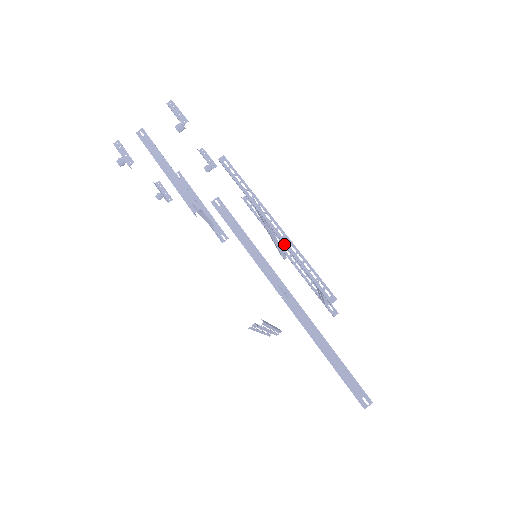
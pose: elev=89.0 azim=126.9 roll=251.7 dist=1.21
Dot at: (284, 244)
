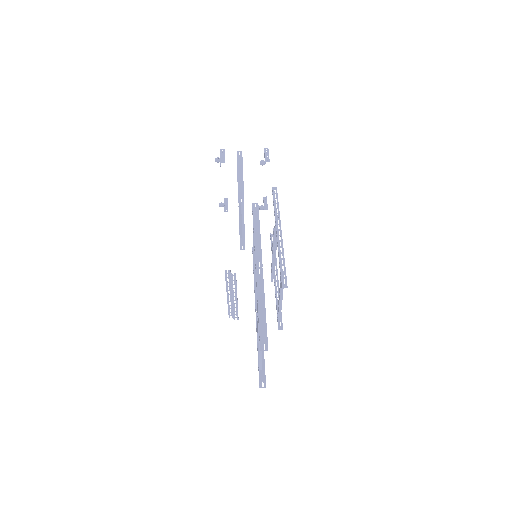
Dot at: (278, 244)
